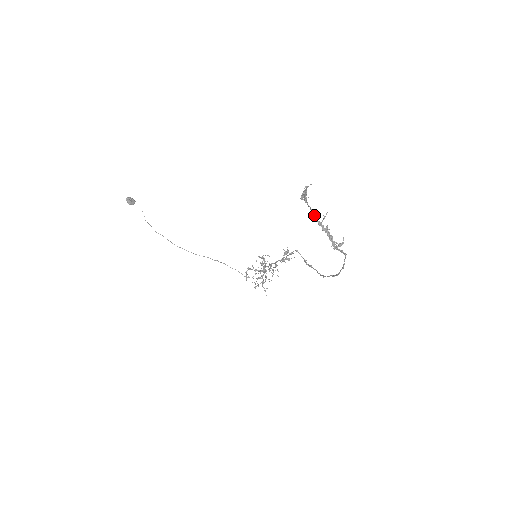
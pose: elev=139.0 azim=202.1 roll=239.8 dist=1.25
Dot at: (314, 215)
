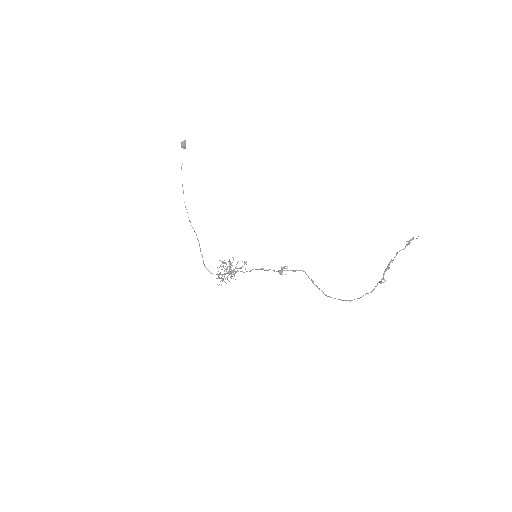
Dot at: (396, 255)
